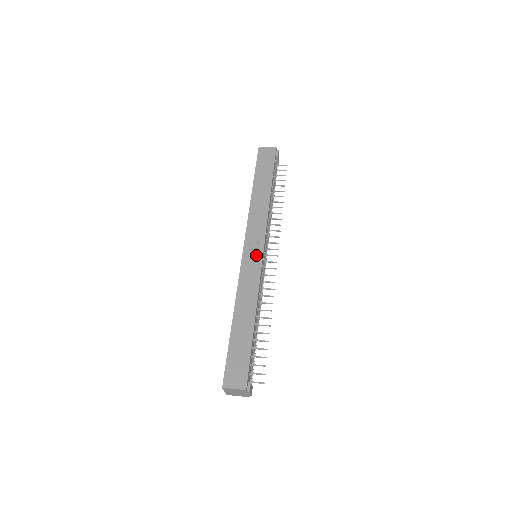
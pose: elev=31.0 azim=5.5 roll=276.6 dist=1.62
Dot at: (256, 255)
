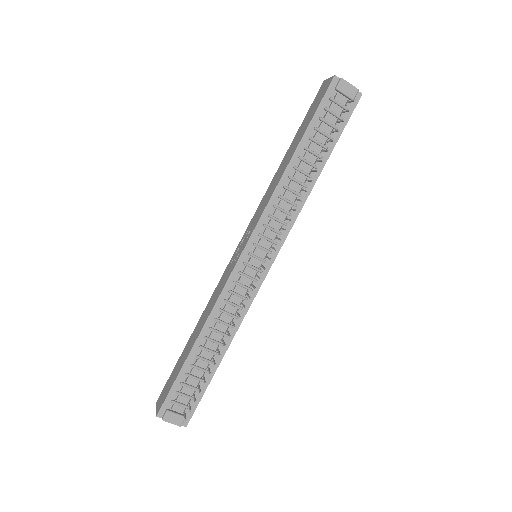
Dot at: (237, 257)
